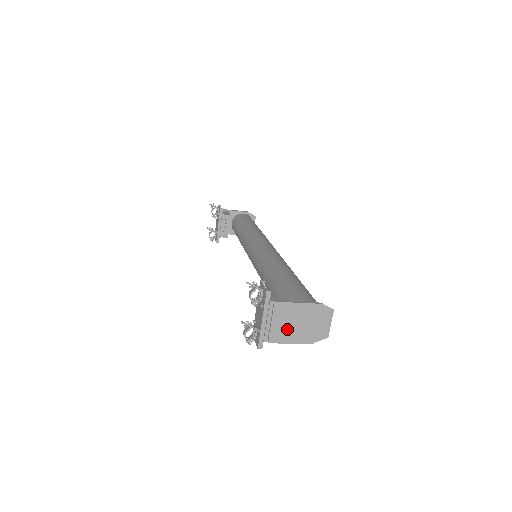
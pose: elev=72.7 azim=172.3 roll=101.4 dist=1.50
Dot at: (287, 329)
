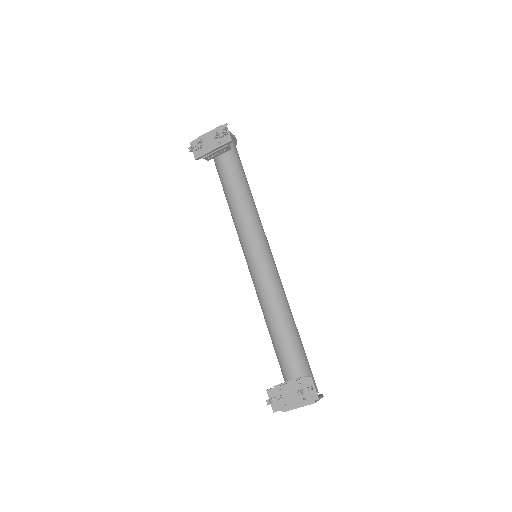
Dot at: occluded
